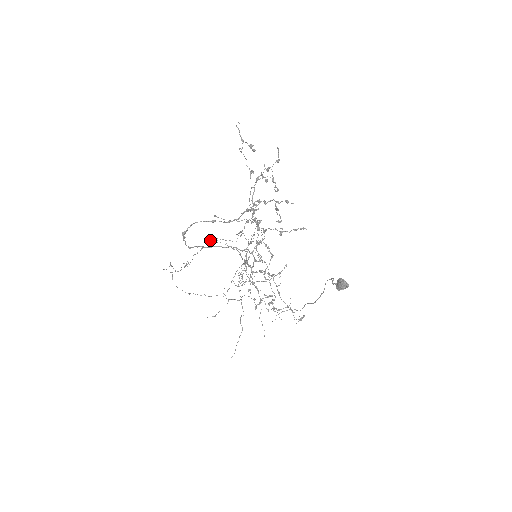
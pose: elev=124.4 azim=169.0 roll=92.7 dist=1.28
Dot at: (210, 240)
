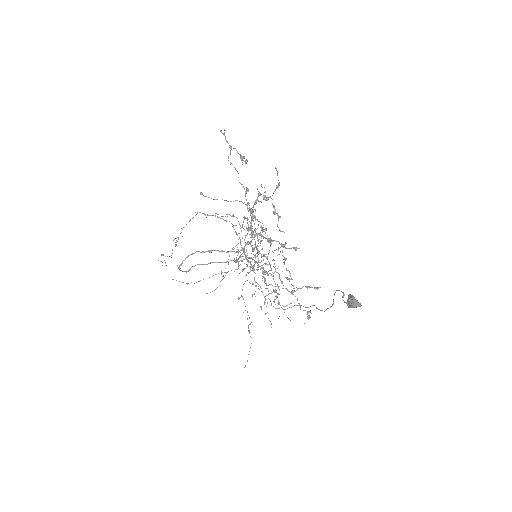
Dot at: occluded
